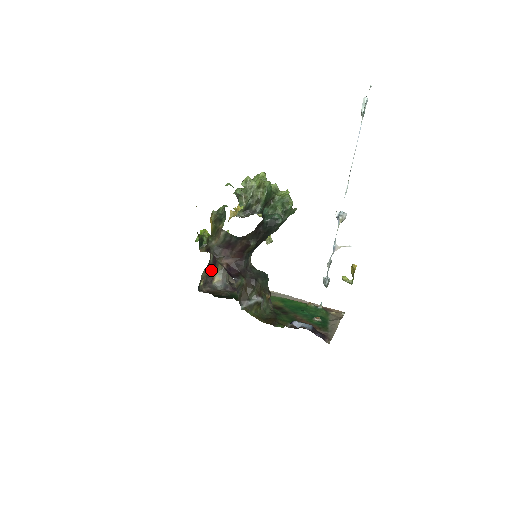
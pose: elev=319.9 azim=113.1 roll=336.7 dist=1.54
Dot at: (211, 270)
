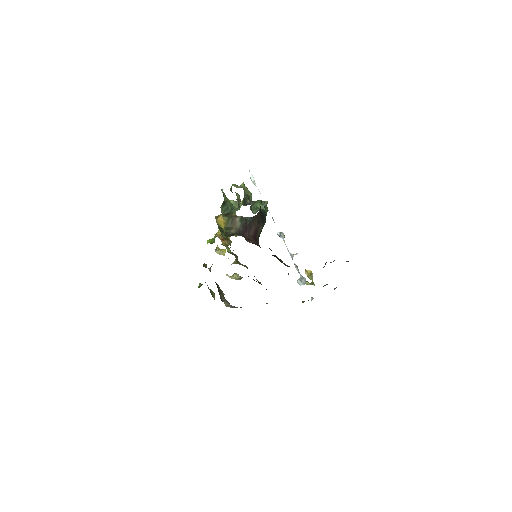
Dot at: occluded
